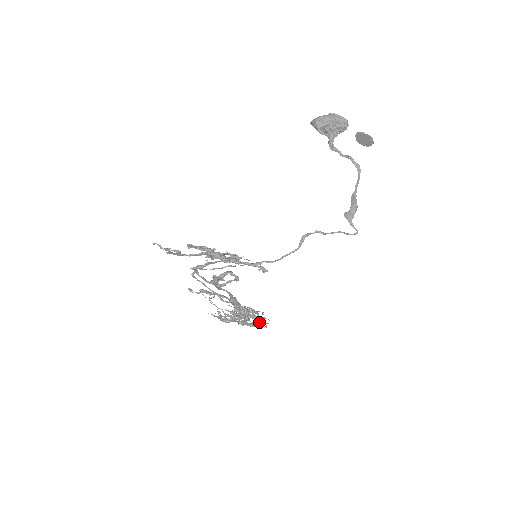
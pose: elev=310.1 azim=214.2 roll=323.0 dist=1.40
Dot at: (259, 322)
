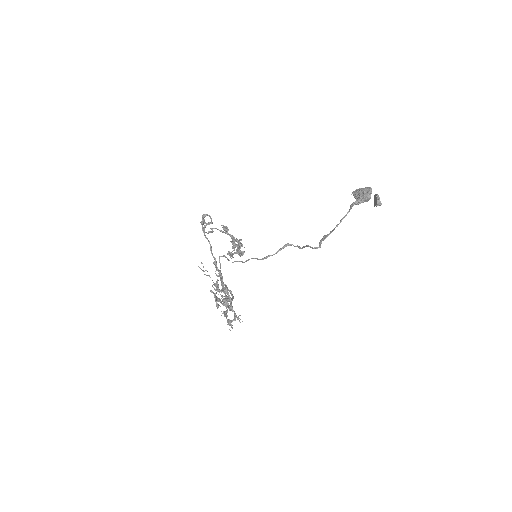
Dot at: (216, 284)
